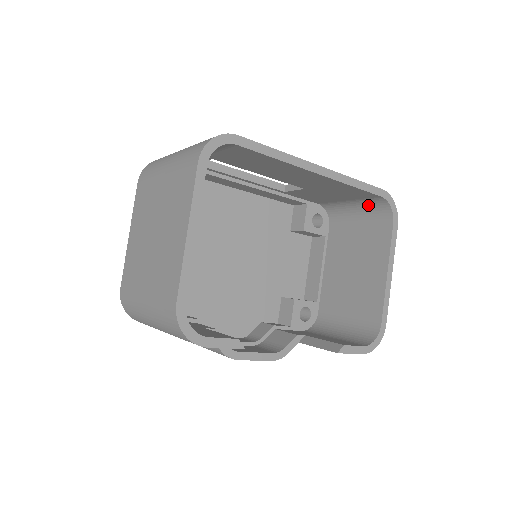
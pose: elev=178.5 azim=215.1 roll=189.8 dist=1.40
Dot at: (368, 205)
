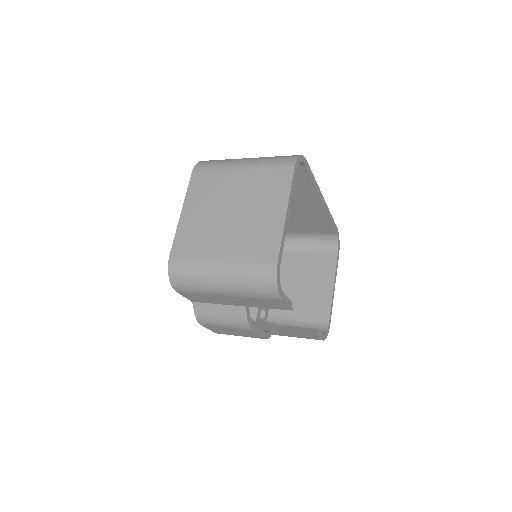
Dot at: (320, 238)
